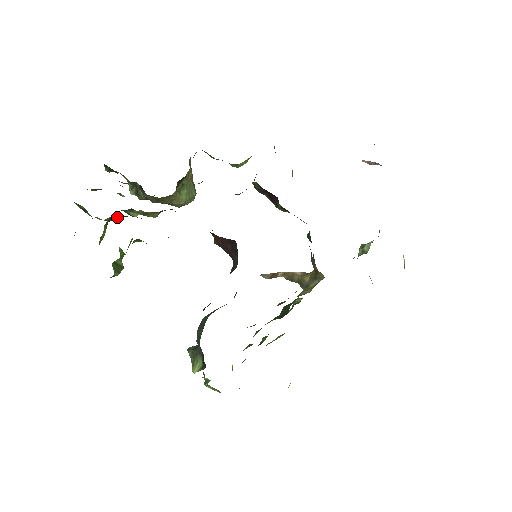
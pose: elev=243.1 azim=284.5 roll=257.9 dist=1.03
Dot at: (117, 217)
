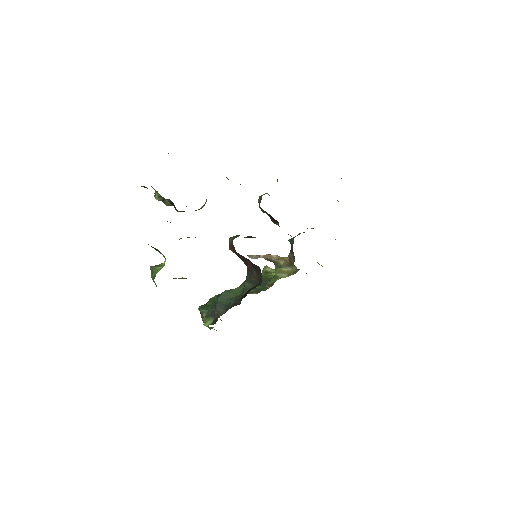
Dot at: occluded
